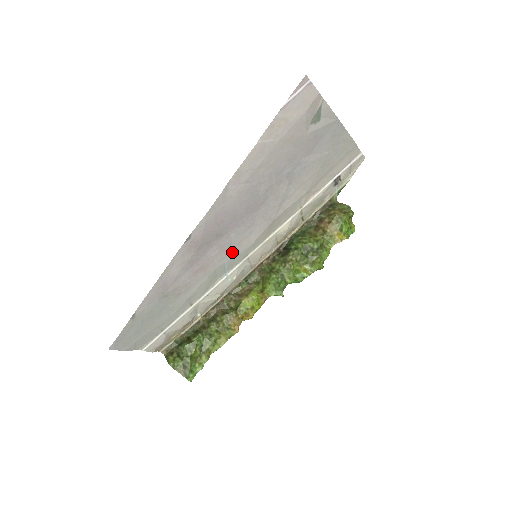
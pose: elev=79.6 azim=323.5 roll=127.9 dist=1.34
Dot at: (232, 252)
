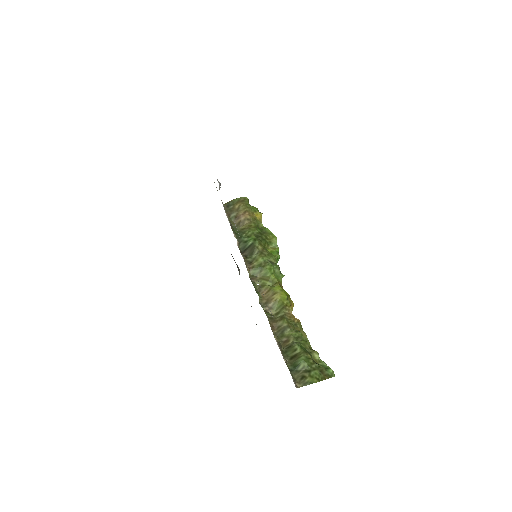
Dot at: occluded
